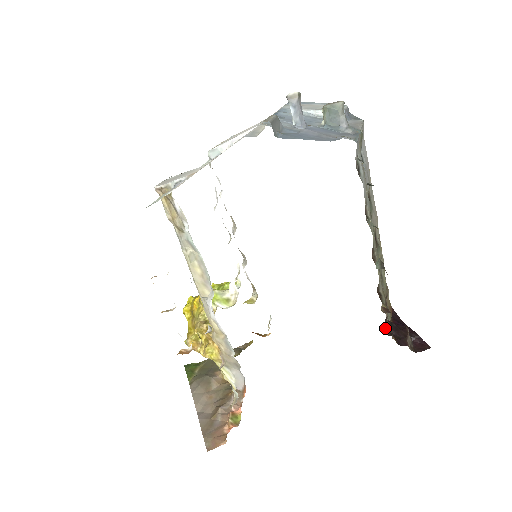
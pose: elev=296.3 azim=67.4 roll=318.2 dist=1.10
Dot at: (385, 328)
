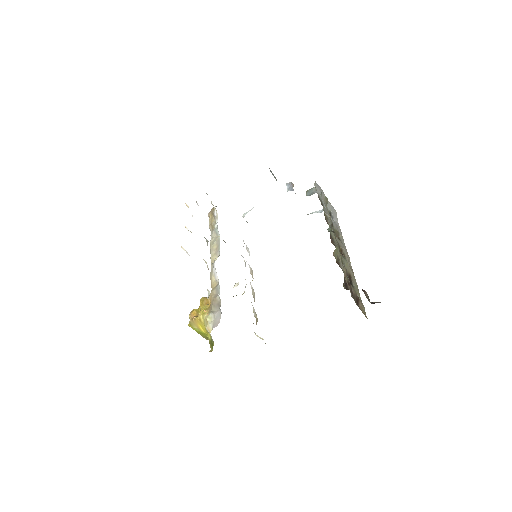
Dot at: (345, 288)
